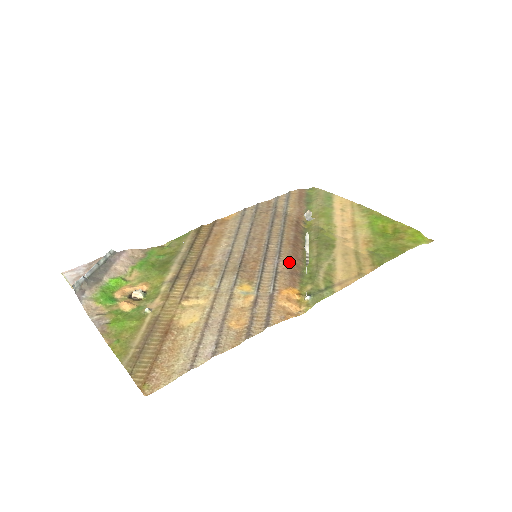
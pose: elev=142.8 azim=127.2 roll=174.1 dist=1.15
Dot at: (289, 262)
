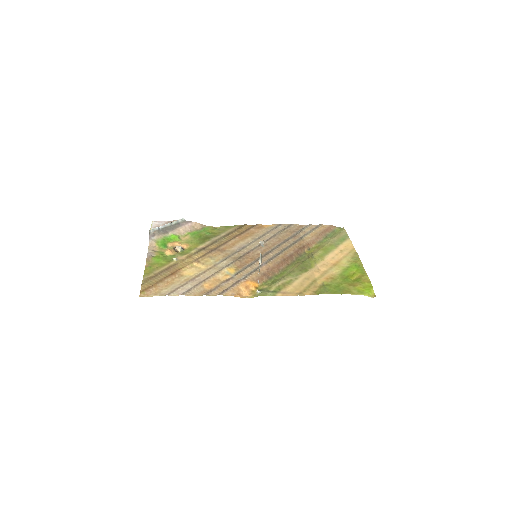
Dot at: (270, 268)
